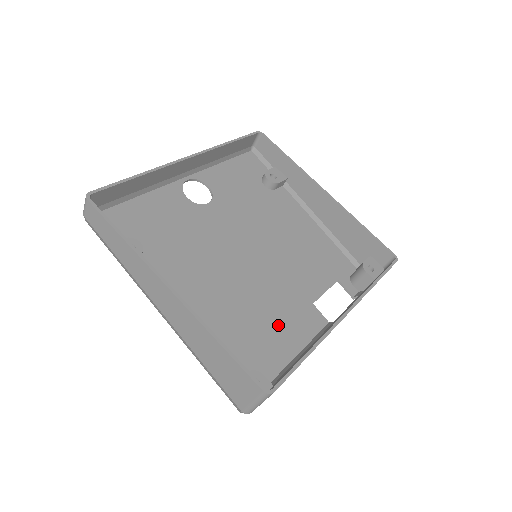
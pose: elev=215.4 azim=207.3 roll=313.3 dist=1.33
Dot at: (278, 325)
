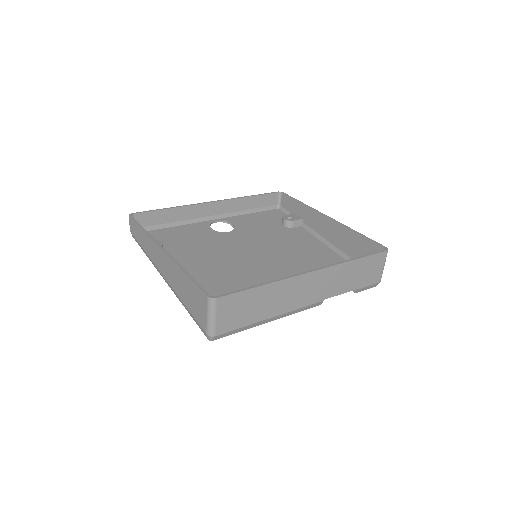
Dot at: occluded
